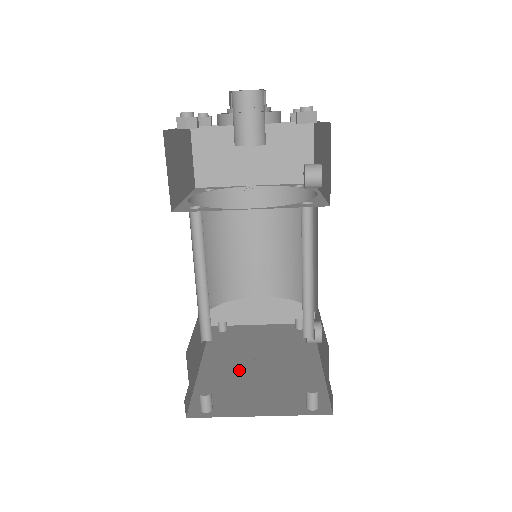
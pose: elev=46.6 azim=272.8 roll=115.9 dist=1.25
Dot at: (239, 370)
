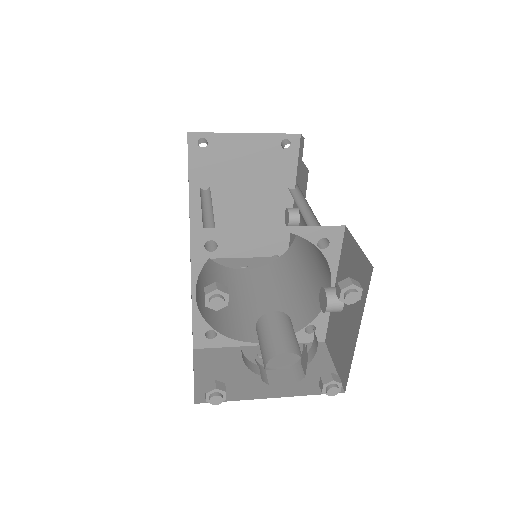
Dot at: (224, 217)
